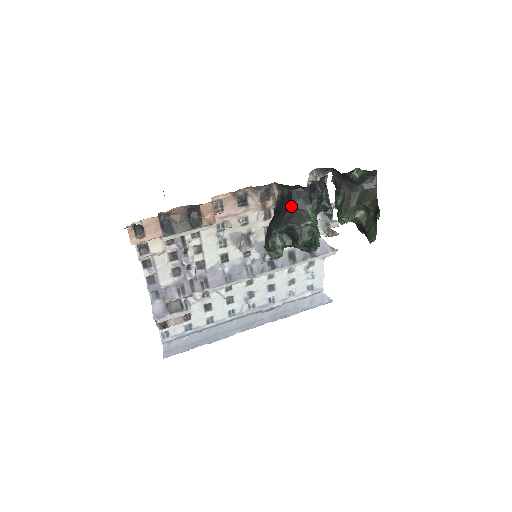
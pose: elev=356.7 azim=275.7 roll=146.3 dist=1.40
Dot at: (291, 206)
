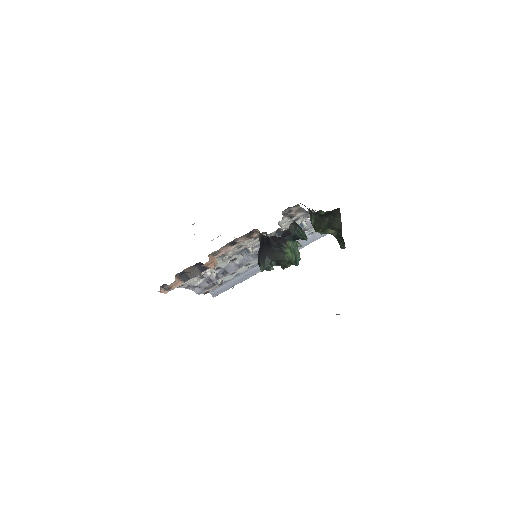
Dot at: (271, 247)
